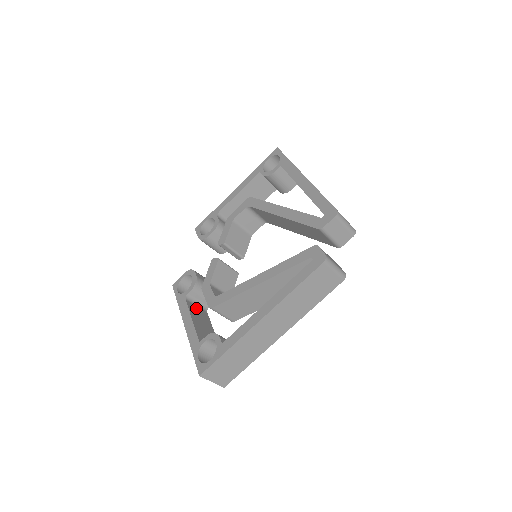
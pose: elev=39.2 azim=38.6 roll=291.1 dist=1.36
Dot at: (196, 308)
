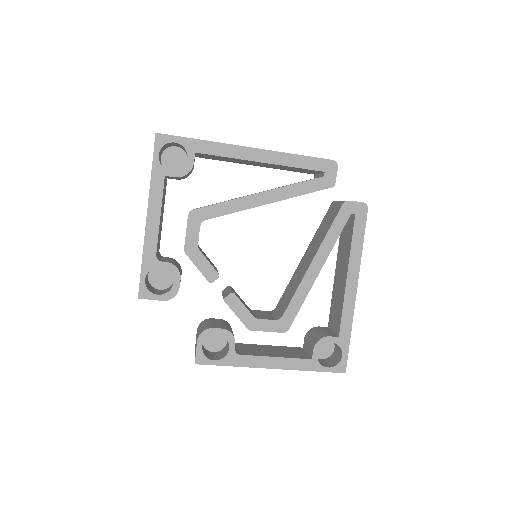
Dot at: (244, 350)
